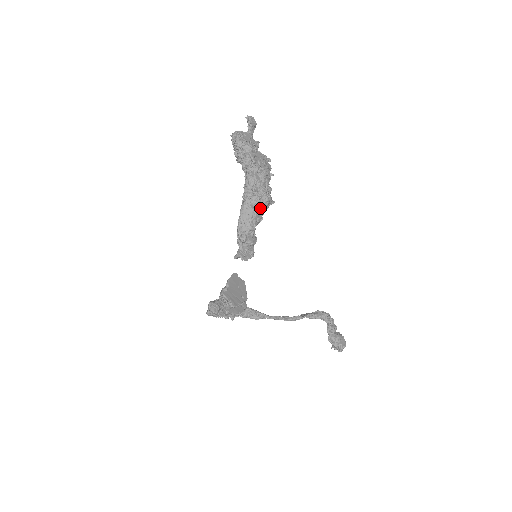
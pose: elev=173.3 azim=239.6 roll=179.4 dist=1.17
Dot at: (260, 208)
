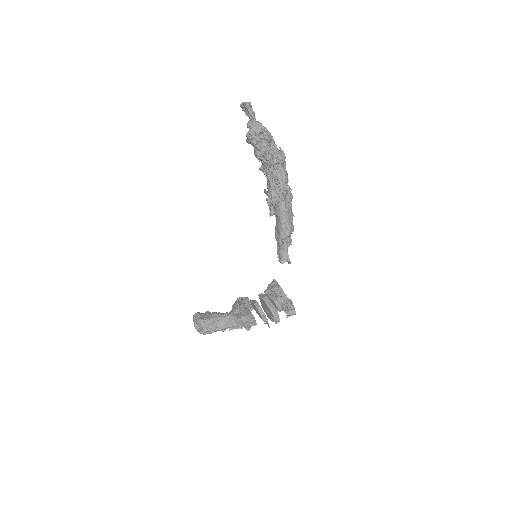
Dot at: (291, 206)
